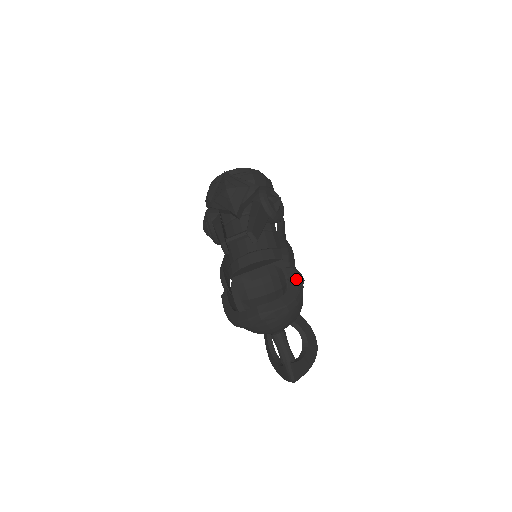
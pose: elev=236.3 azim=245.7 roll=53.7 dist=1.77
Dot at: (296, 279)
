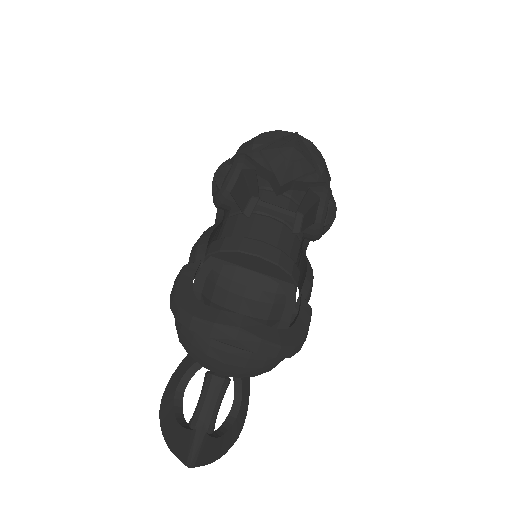
Dot at: (307, 322)
